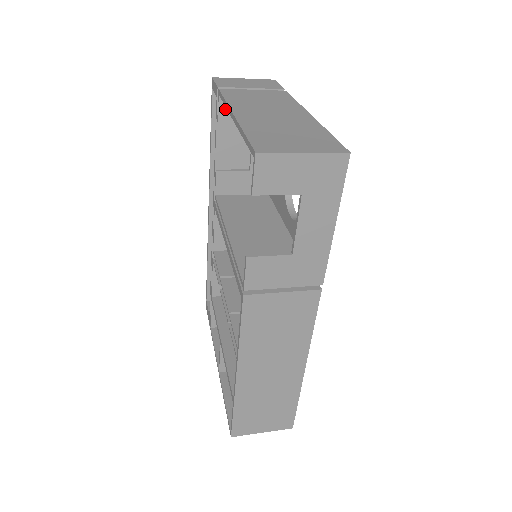
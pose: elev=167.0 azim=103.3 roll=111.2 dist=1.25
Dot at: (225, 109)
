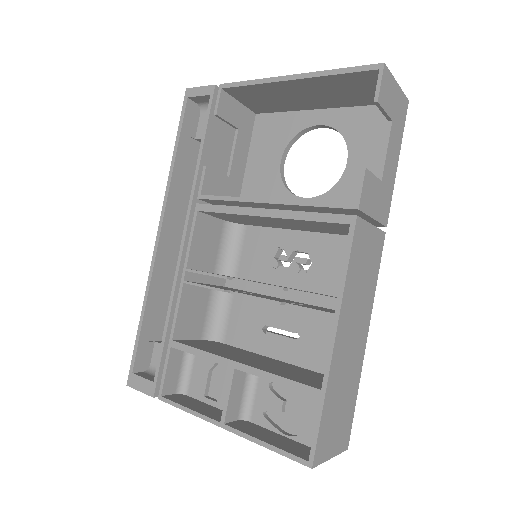
Dot at: (223, 105)
